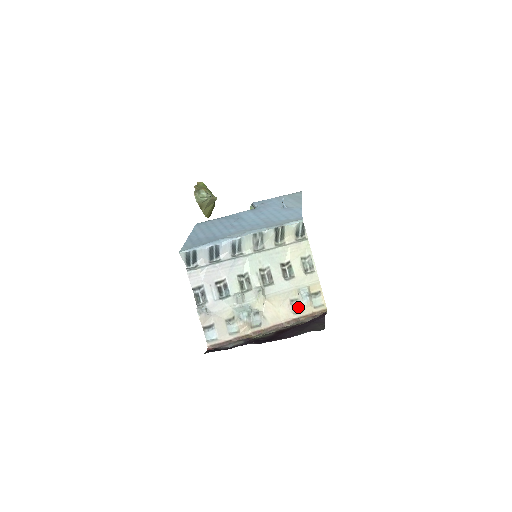
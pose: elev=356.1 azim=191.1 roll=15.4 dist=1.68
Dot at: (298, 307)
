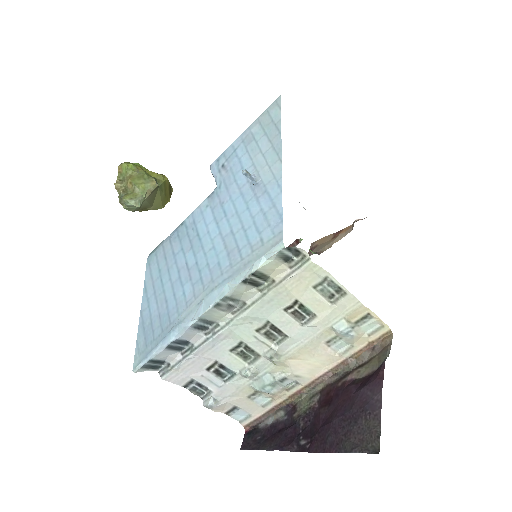
Dot at: (342, 344)
